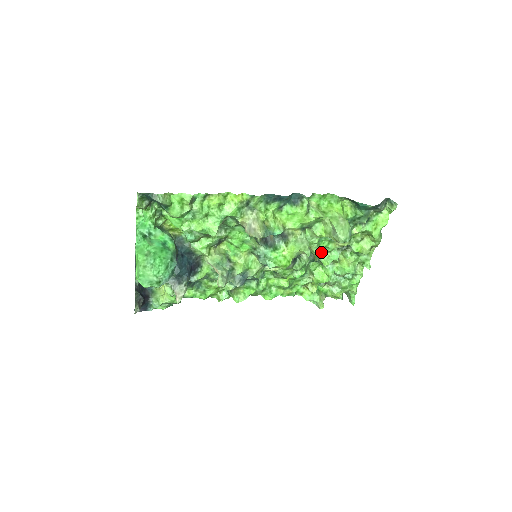
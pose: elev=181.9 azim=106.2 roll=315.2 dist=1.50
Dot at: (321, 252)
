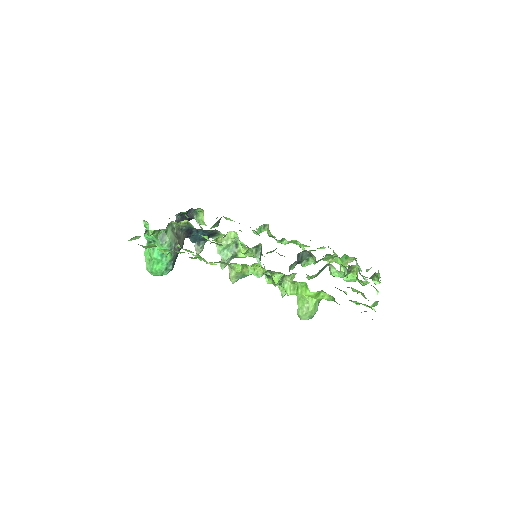
Dot at: (330, 265)
